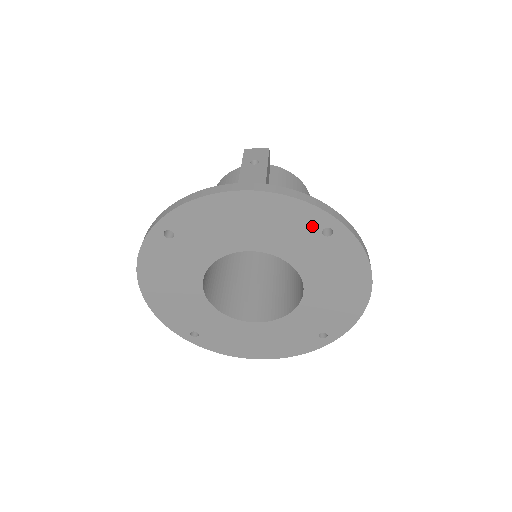
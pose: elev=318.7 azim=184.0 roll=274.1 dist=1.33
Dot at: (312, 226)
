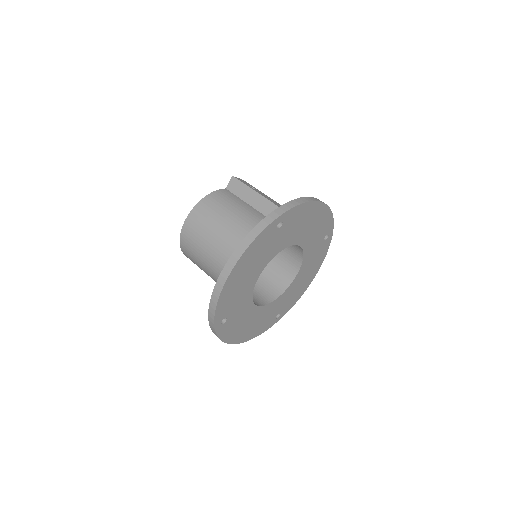
Dot at: (325, 232)
